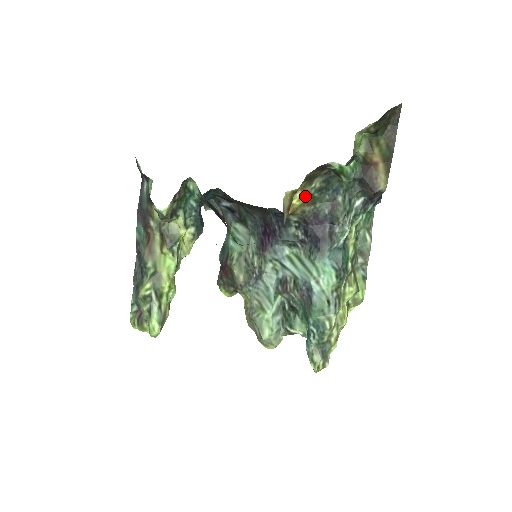
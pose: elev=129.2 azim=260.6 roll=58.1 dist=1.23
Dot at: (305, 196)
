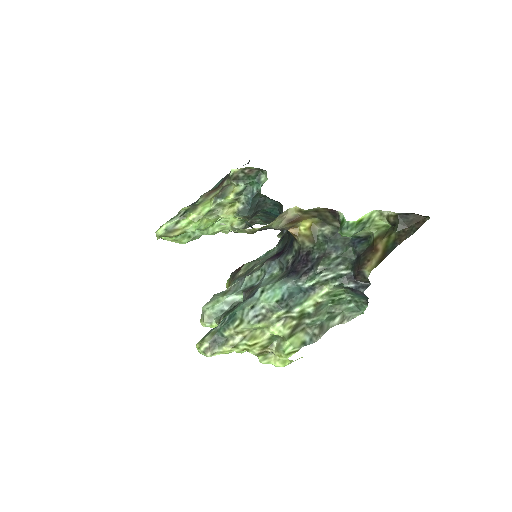
Dot at: (312, 230)
